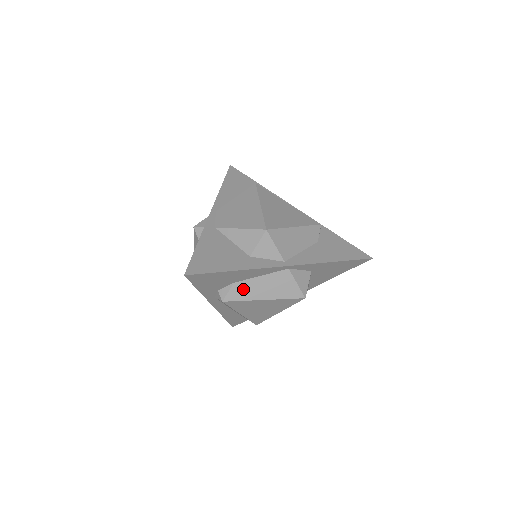
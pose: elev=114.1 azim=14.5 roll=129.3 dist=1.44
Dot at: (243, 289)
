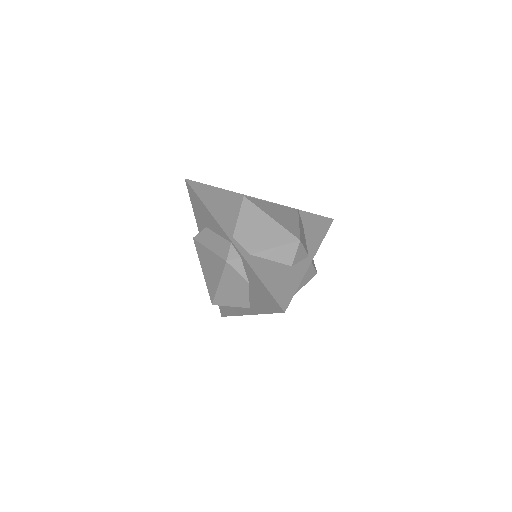
Dot at: occluded
